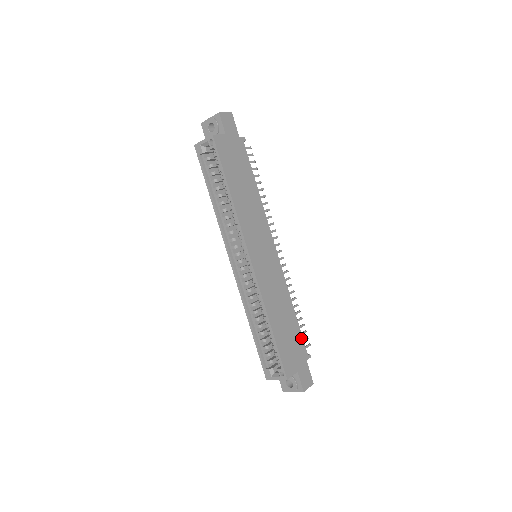
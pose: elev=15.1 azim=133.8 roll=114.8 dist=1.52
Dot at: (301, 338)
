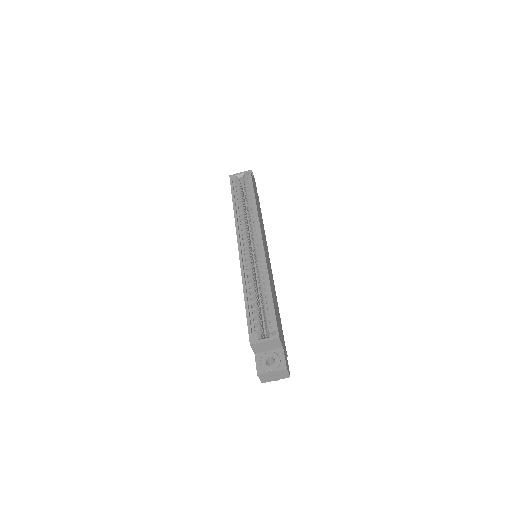
Dot at: occluded
